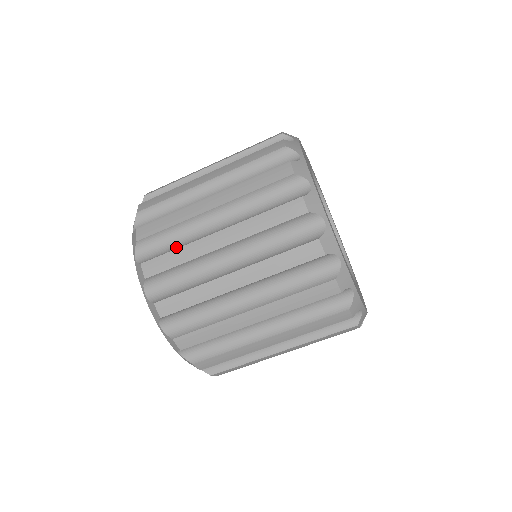
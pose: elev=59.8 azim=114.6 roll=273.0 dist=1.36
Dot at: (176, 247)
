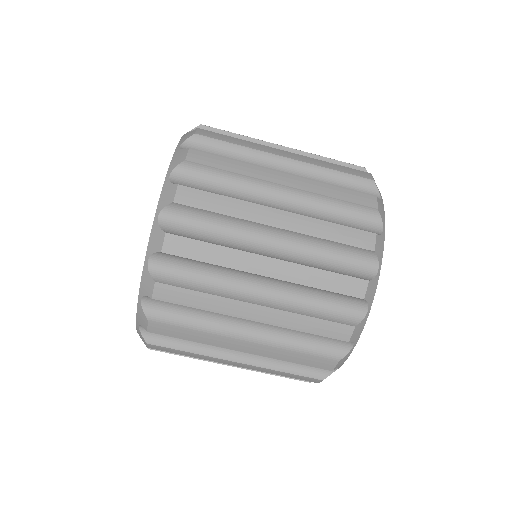
Dot at: (224, 194)
